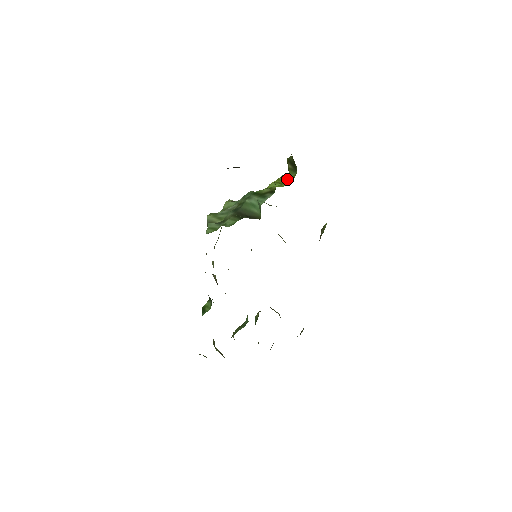
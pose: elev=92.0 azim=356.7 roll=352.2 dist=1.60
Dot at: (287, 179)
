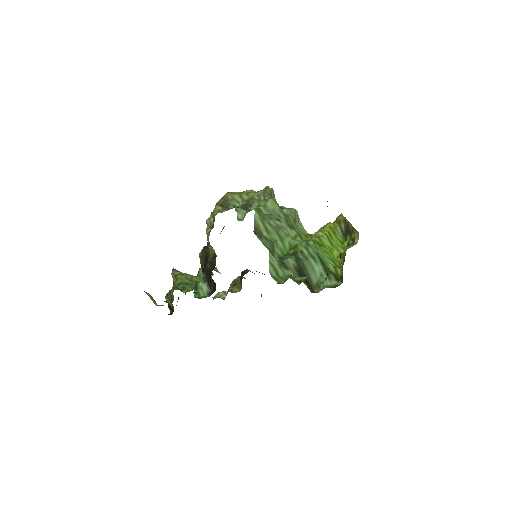
Dot at: (336, 241)
